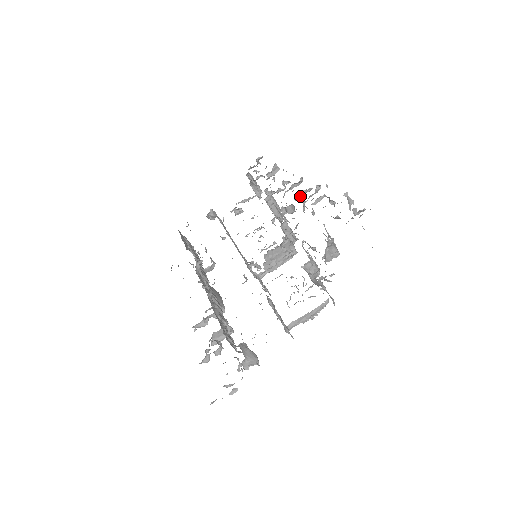
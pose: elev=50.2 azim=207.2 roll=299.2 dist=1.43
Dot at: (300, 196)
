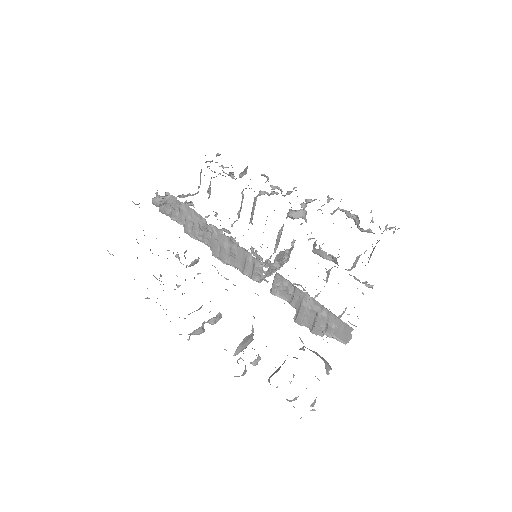
Dot at: (304, 204)
